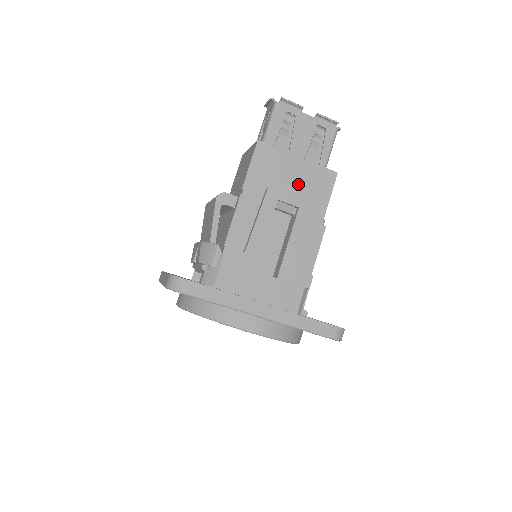
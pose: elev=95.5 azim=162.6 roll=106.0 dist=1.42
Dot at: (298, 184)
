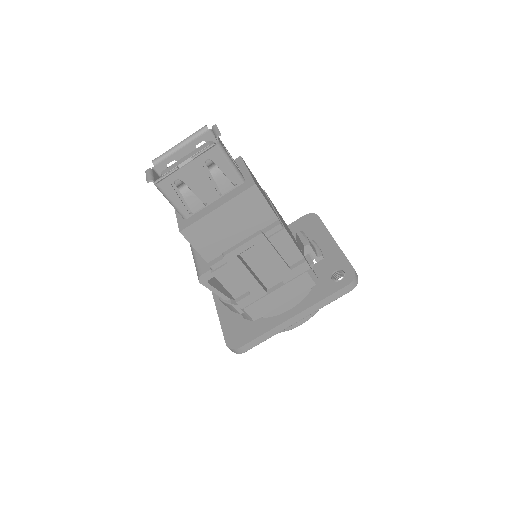
Dot at: (237, 222)
